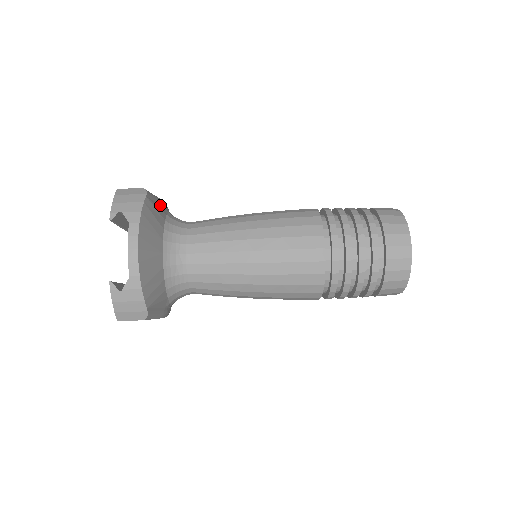
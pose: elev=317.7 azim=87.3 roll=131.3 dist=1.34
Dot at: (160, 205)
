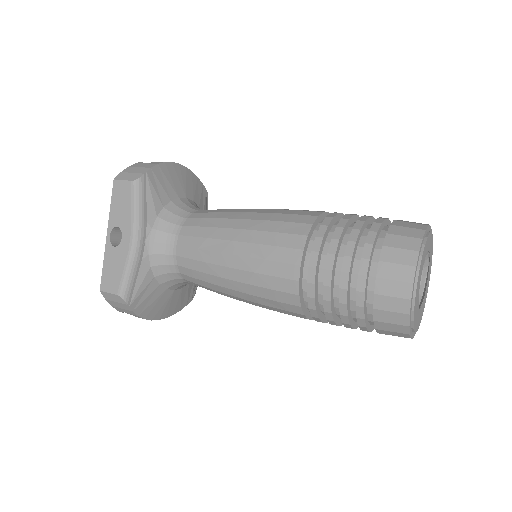
Dot at: occluded
